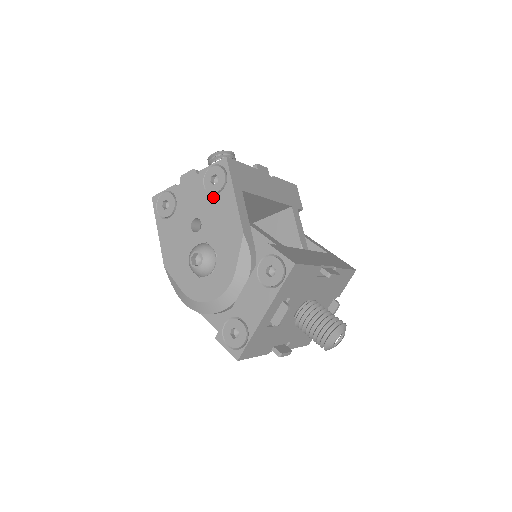
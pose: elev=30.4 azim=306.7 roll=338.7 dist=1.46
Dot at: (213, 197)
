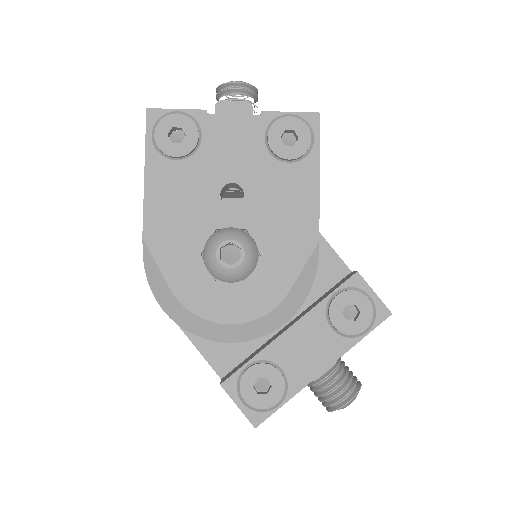
Dot at: (279, 164)
